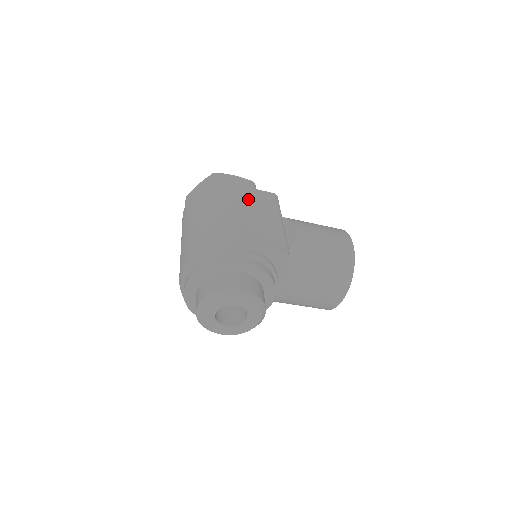
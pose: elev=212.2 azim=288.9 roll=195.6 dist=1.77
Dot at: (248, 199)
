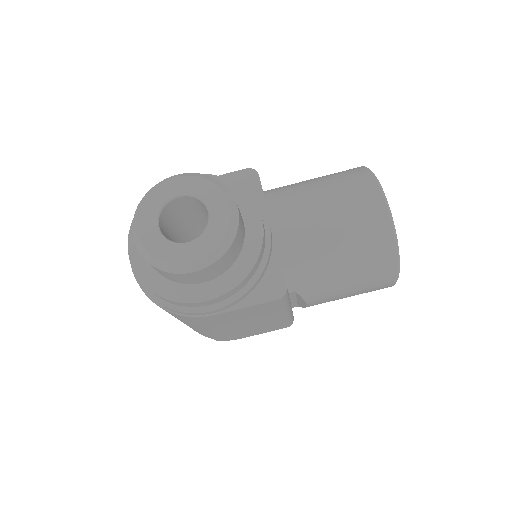
Dot at: occluded
